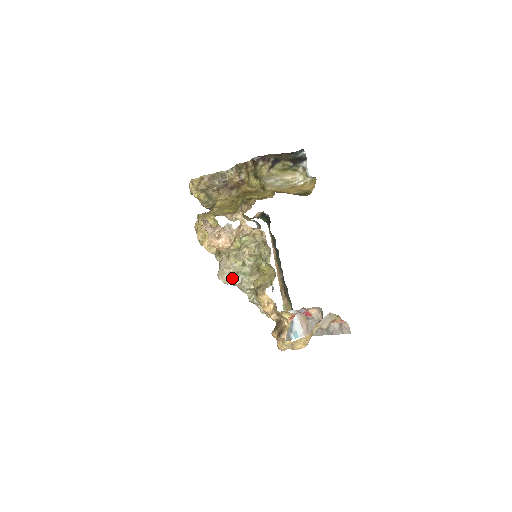
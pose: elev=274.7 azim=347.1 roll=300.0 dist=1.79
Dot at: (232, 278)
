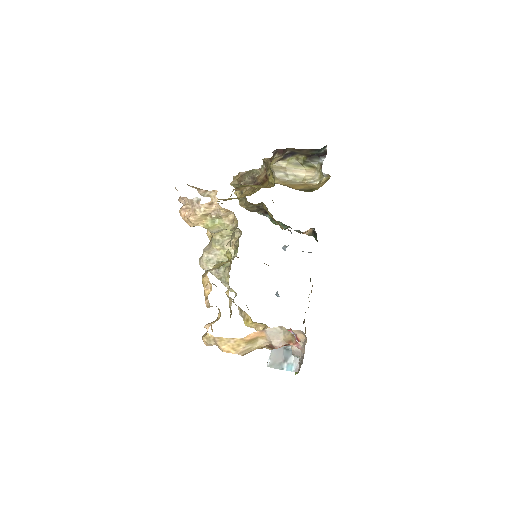
Dot at: (210, 265)
